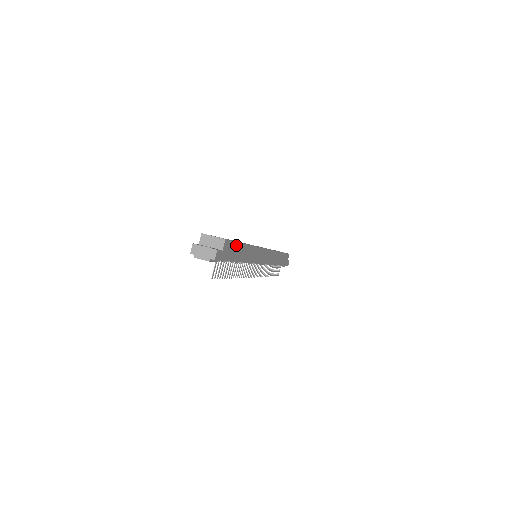
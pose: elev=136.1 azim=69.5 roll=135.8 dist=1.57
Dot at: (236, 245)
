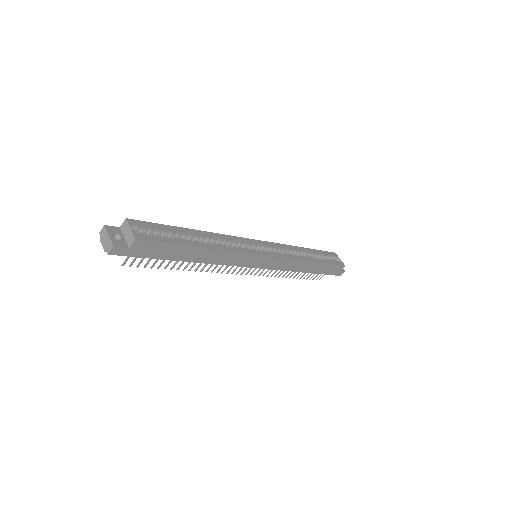
Dot at: (171, 246)
